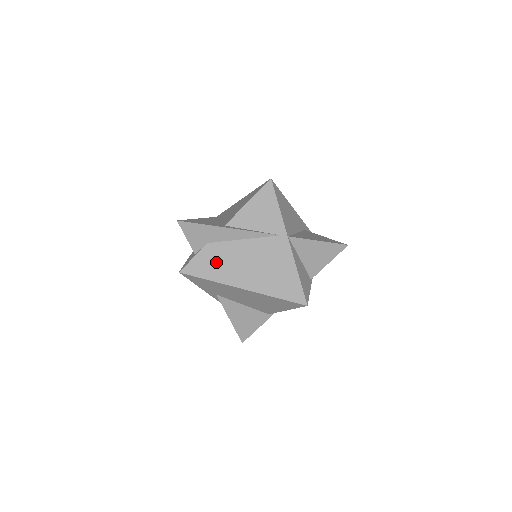
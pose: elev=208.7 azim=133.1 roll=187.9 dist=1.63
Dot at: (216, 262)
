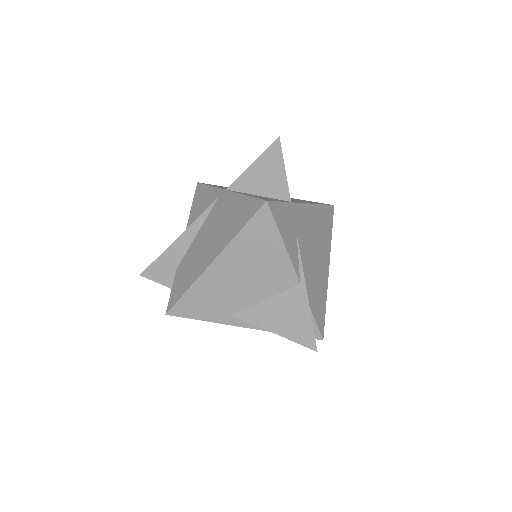
Dot at: (186, 272)
